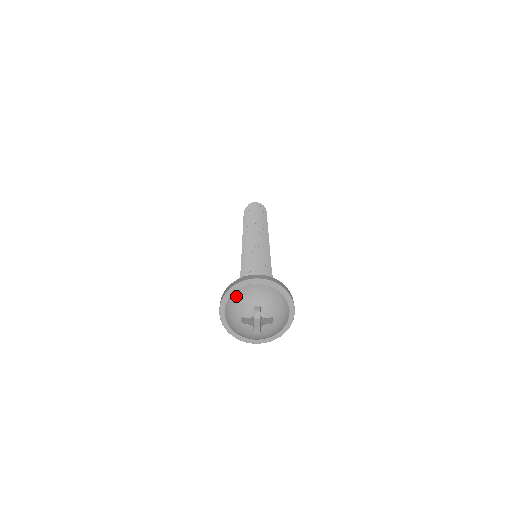
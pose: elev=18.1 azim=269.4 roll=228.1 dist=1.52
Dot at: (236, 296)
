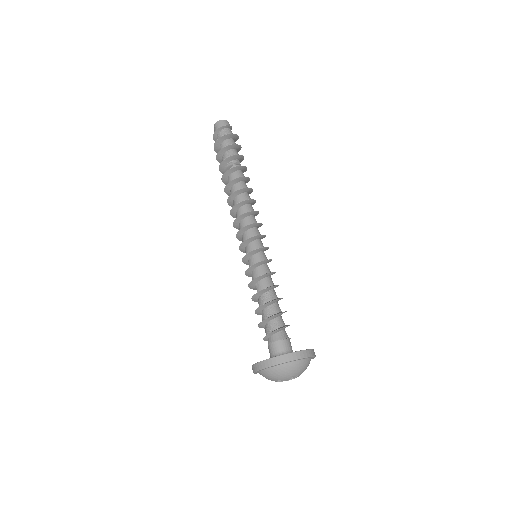
Dot at: (281, 369)
